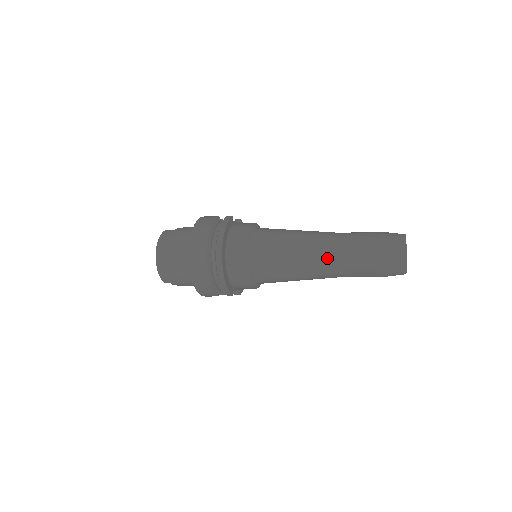
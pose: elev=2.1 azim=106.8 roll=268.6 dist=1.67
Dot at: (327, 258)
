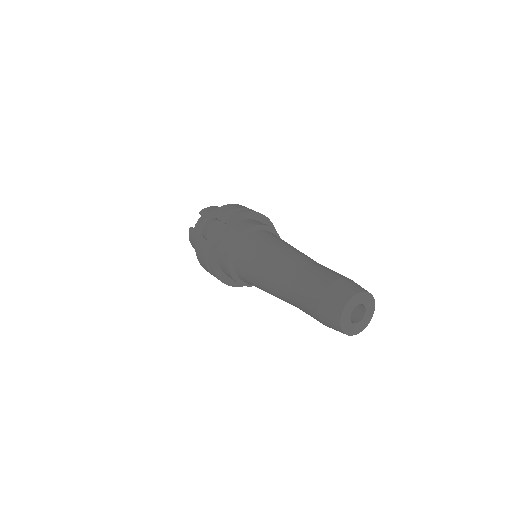
Dot at: occluded
